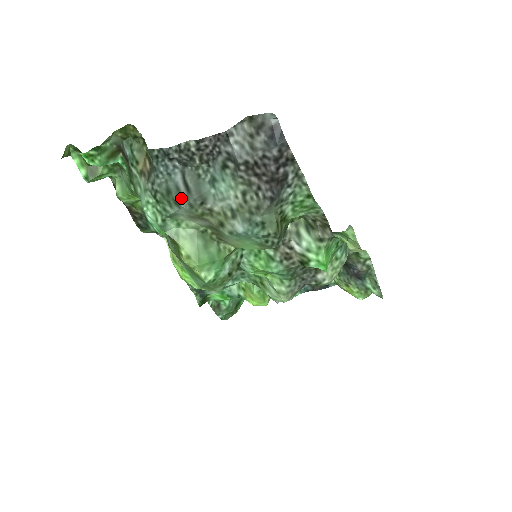
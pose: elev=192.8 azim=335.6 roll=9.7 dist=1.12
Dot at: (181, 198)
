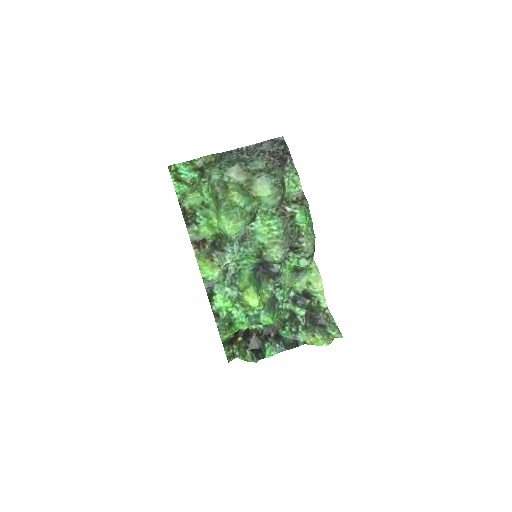
Dot at: (236, 162)
